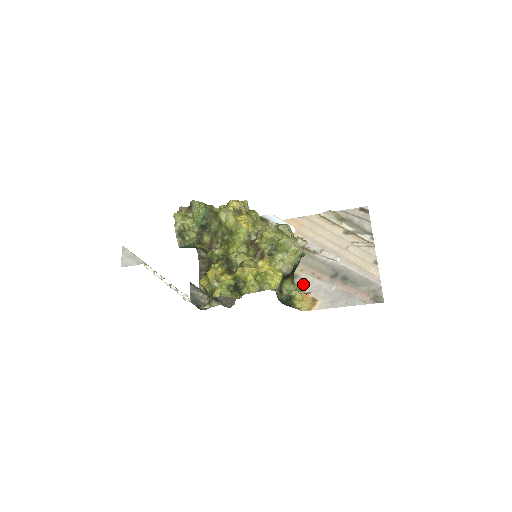
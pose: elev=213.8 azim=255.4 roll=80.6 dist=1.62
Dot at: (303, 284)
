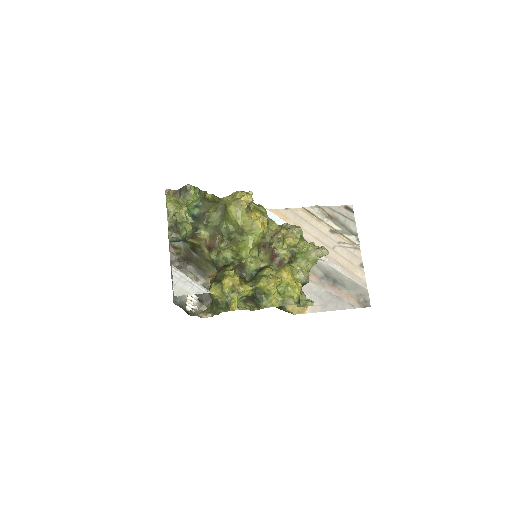
Dot at: occluded
